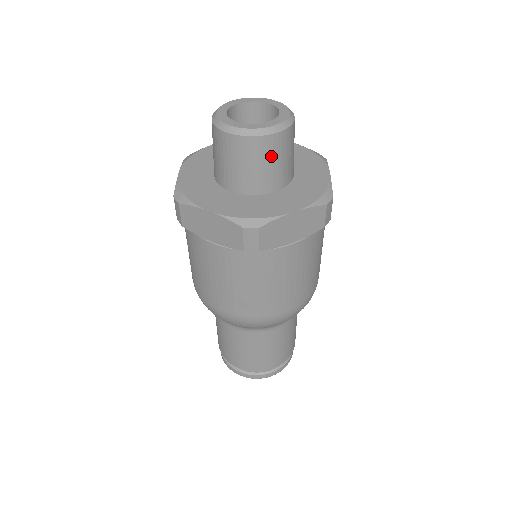
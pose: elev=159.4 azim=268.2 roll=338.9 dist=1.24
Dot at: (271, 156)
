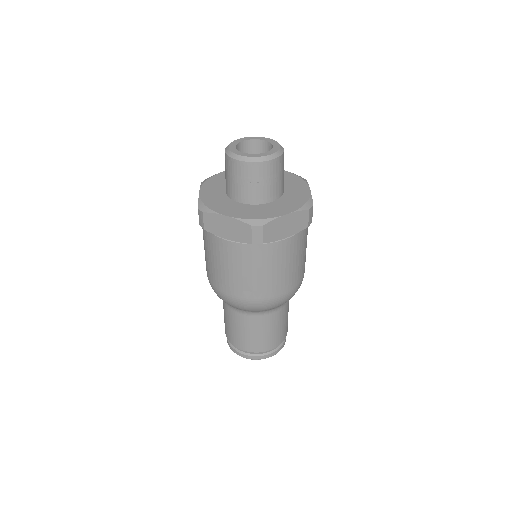
Dot at: (269, 176)
